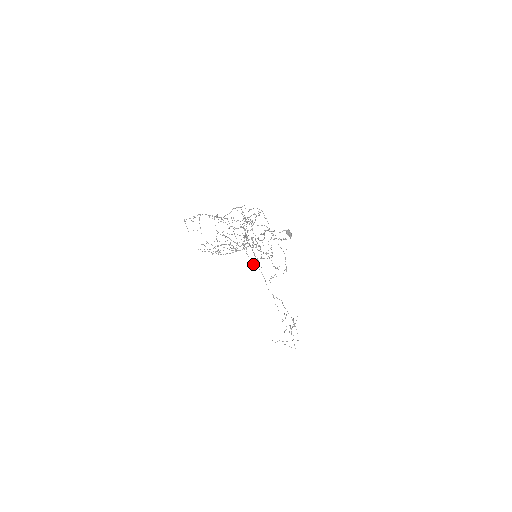
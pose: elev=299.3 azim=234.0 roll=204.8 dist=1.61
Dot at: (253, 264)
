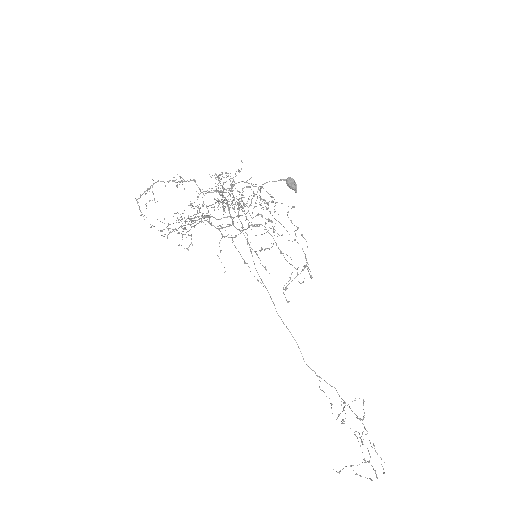
Dot at: (257, 279)
